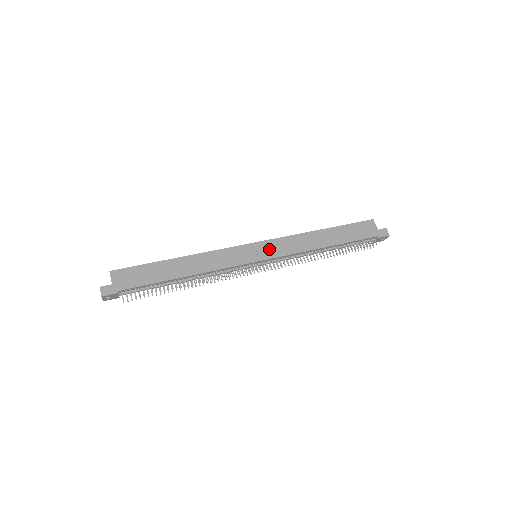
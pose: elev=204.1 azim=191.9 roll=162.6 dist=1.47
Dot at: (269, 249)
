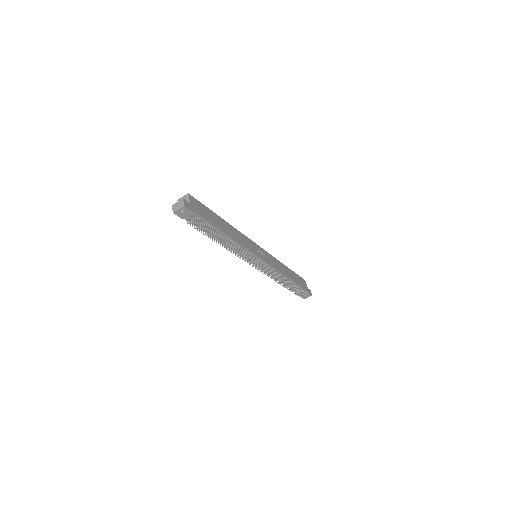
Dot at: (266, 256)
